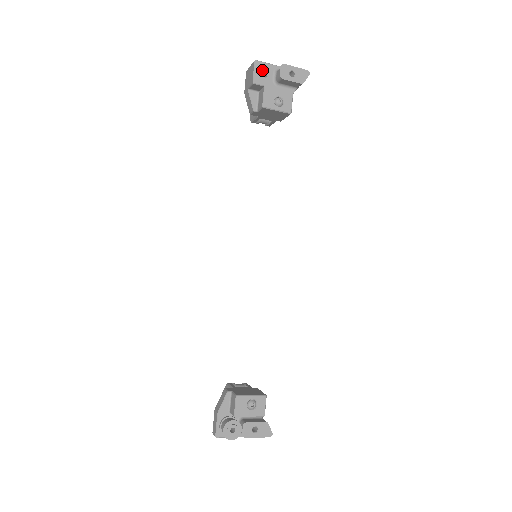
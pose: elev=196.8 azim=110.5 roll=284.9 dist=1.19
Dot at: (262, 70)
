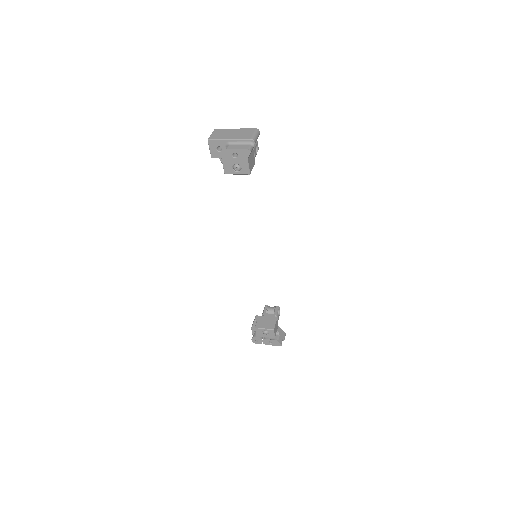
Dot at: (216, 146)
